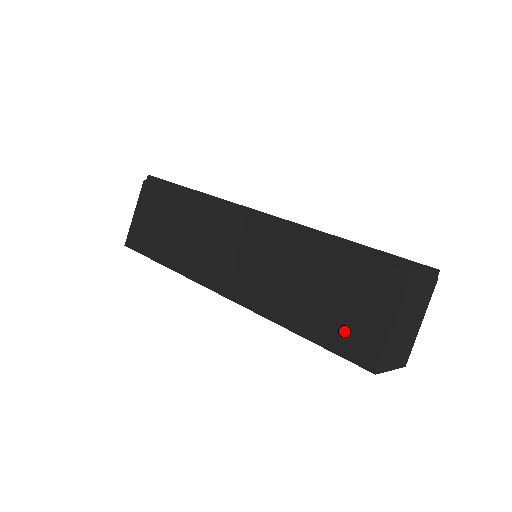
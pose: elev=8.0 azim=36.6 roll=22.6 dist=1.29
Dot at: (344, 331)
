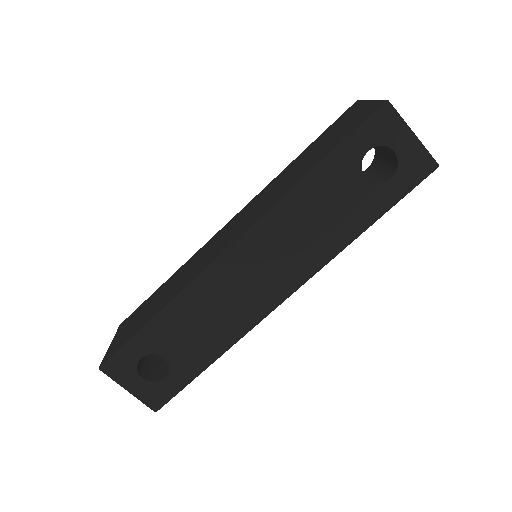
Dot at: (346, 130)
